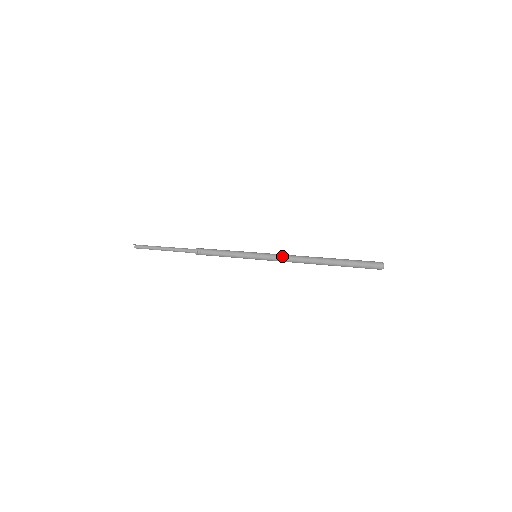
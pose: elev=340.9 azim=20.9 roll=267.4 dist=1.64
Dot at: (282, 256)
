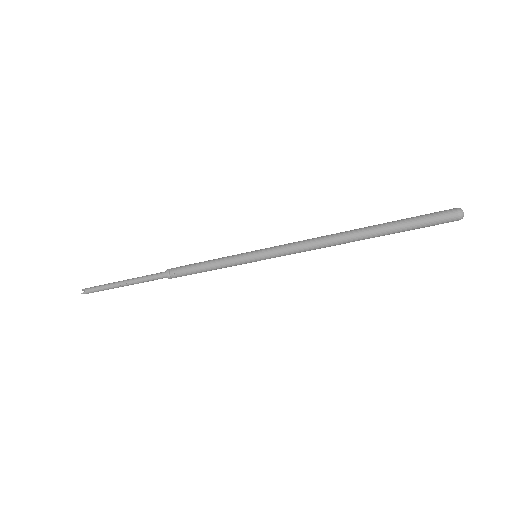
Dot at: (295, 246)
